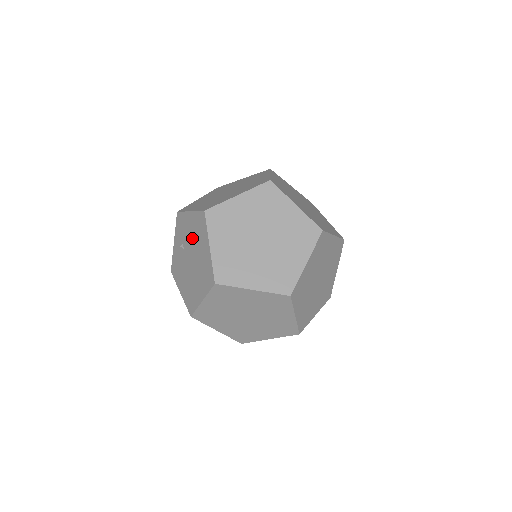
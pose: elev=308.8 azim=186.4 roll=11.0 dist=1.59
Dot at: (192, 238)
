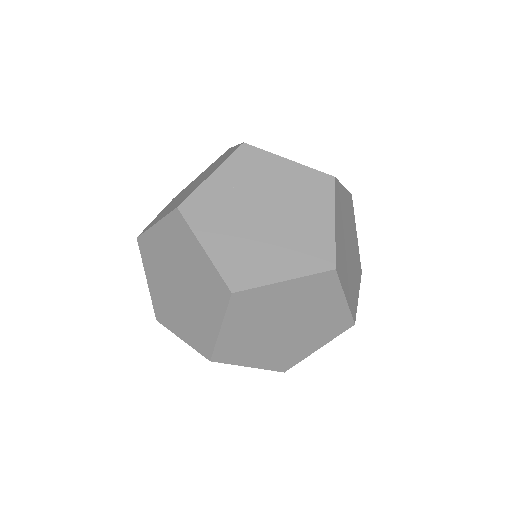
Dot at: occluded
